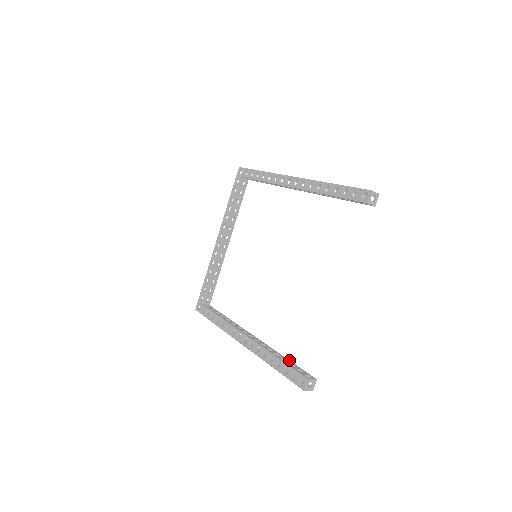
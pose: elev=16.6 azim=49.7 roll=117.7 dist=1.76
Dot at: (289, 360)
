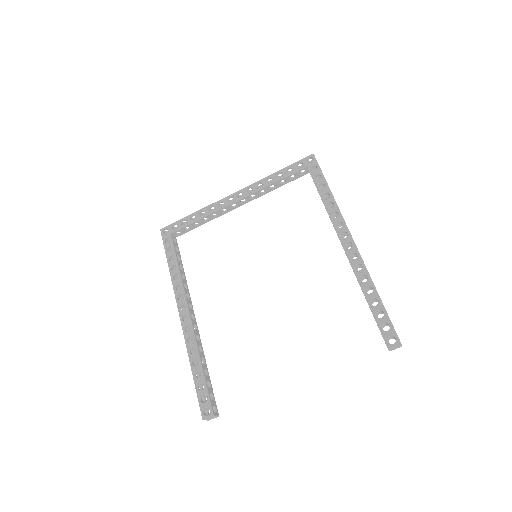
Dot at: occluded
